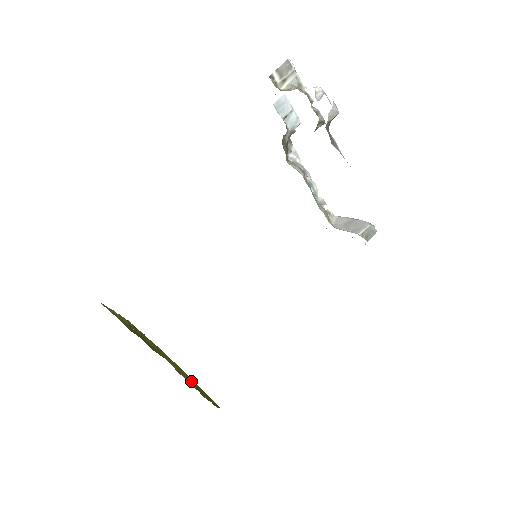
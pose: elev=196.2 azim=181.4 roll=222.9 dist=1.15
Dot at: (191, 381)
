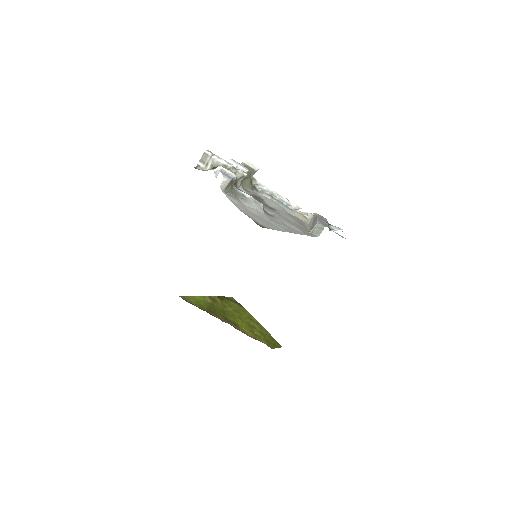
Dot at: (257, 332)
